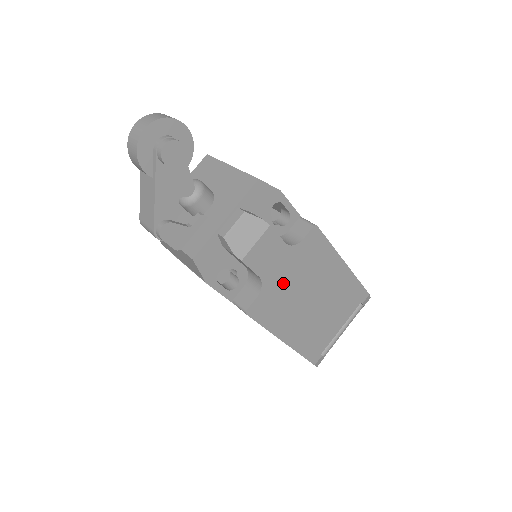
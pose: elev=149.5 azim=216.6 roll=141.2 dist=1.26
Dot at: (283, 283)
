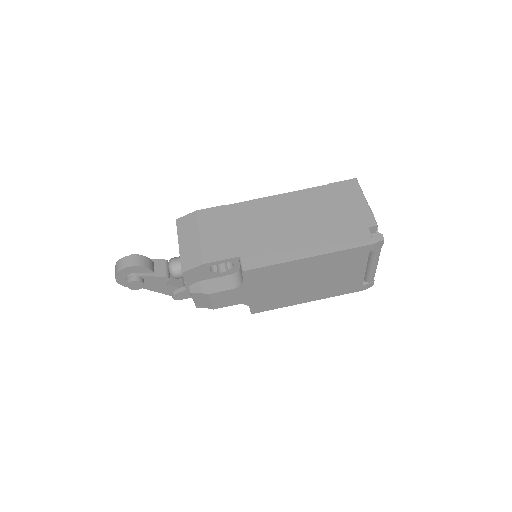
Dot at: (261, 295)
